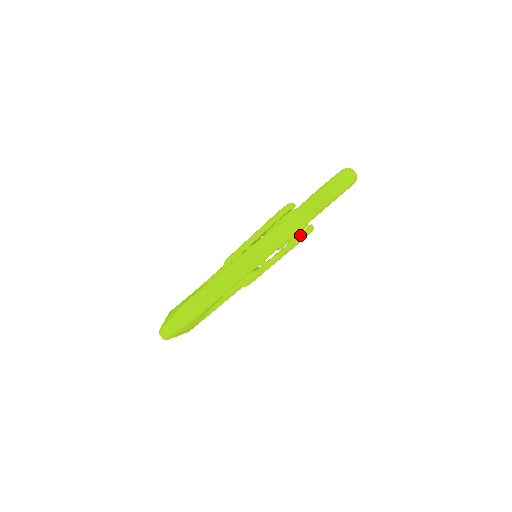
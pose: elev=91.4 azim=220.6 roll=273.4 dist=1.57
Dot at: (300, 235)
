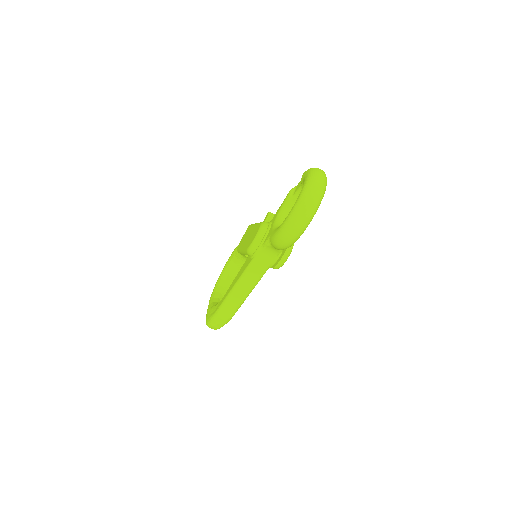
Dot at: (276, 267)
